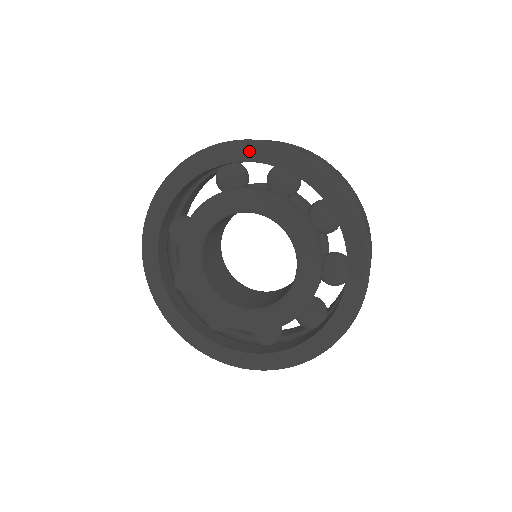
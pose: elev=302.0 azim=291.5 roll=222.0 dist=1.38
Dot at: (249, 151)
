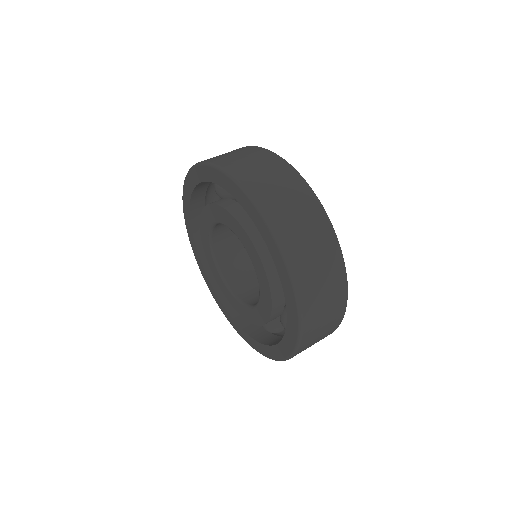
Dot at: (211, 173)
